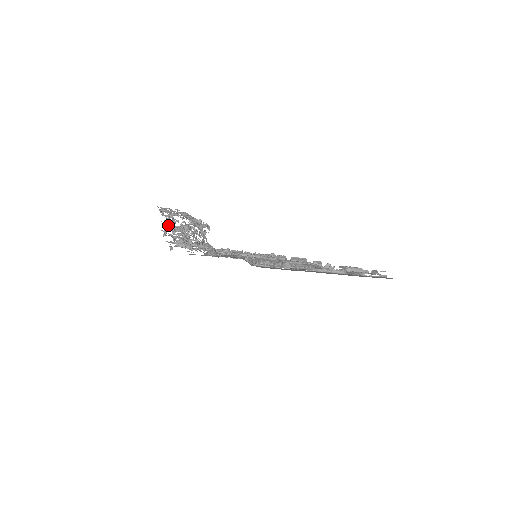
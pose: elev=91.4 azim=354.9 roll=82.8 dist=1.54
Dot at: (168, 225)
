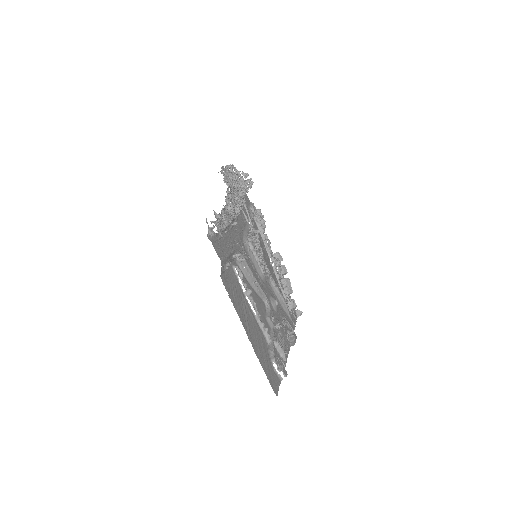
Dot at: occluded
